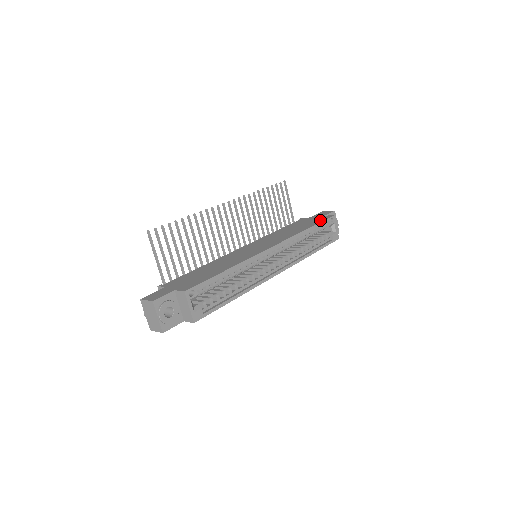
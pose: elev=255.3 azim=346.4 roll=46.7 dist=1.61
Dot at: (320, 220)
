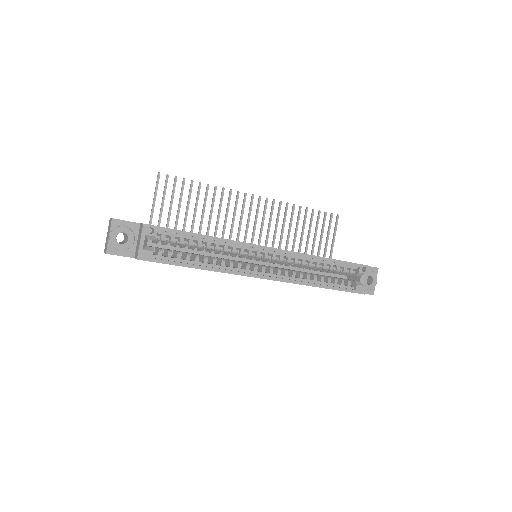
Dot at: occluded
